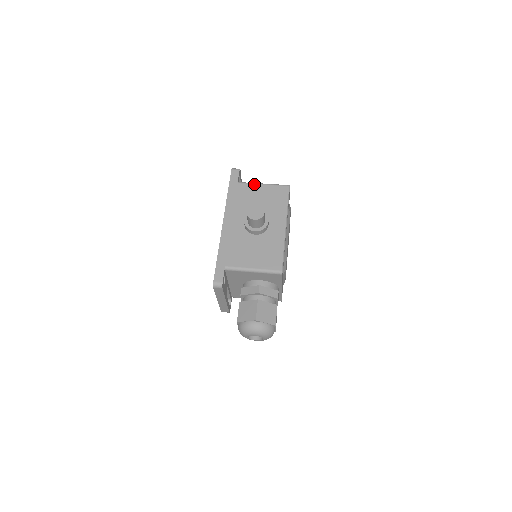
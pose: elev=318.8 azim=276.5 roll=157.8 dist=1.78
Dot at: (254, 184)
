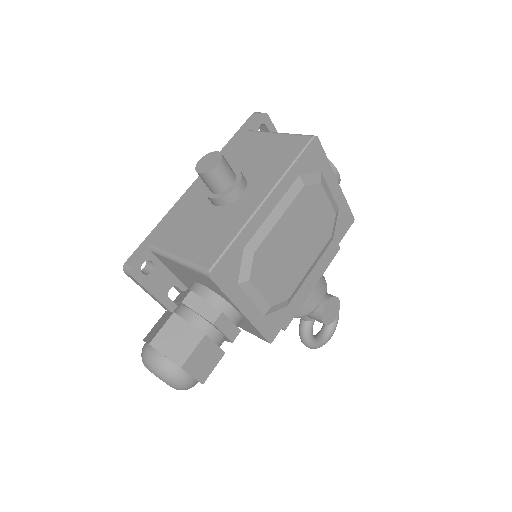
Dot at: (266, 133)
